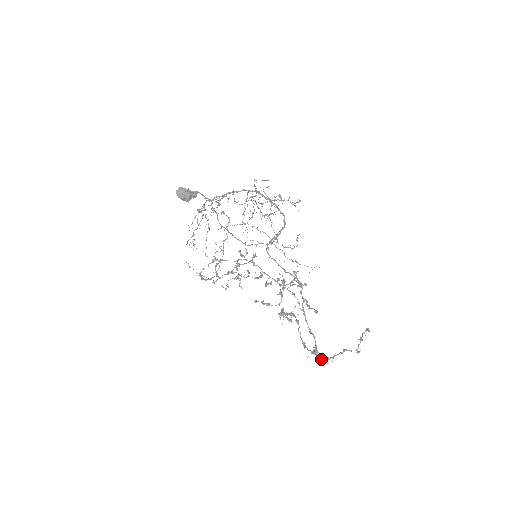
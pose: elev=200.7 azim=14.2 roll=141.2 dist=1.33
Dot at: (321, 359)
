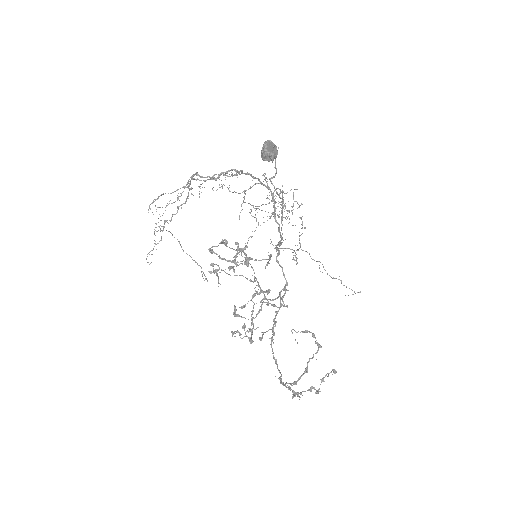
Dot at: (294, 392)
